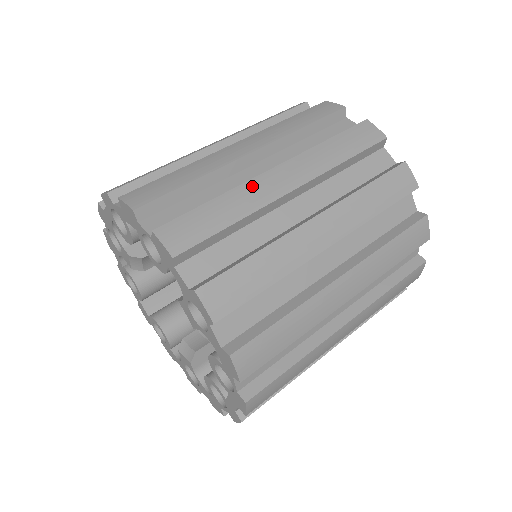
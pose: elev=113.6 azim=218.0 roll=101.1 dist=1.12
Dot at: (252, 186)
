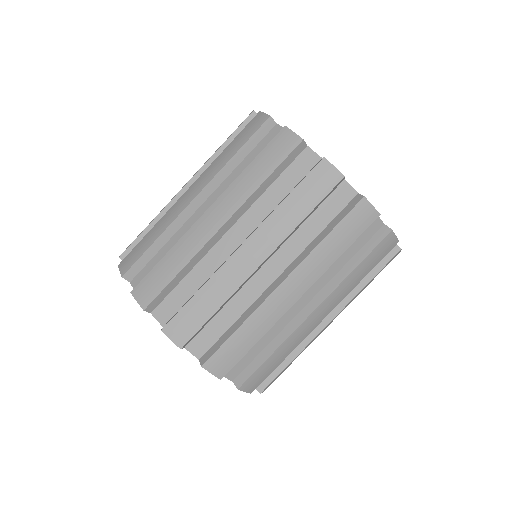
Dot at: (226, 270)
